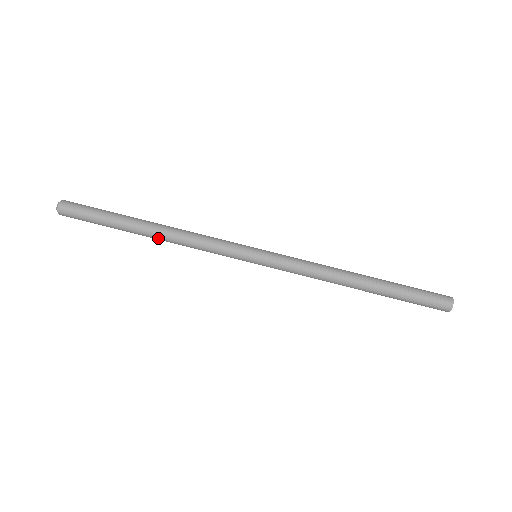
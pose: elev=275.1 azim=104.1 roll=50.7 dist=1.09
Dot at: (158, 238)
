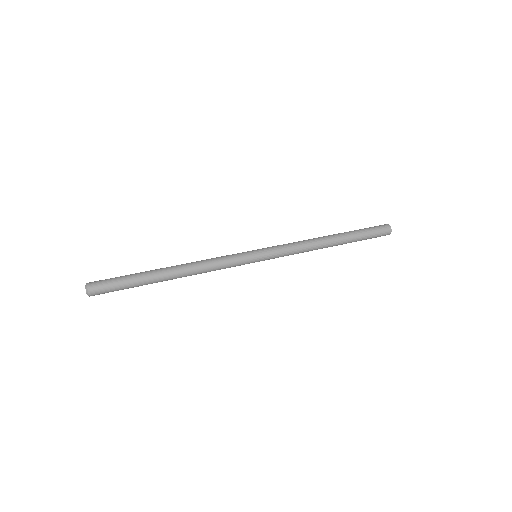
Dot at: (179, 269)
